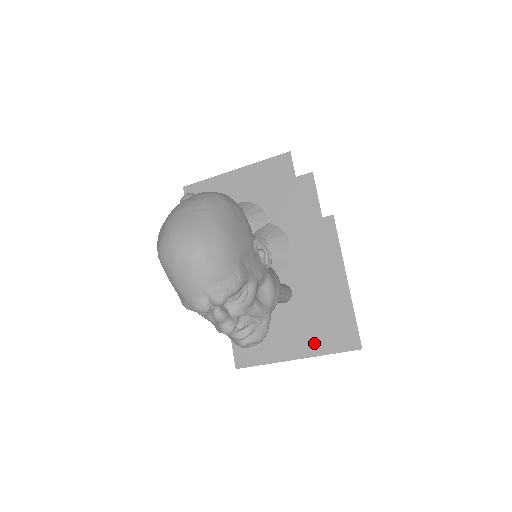
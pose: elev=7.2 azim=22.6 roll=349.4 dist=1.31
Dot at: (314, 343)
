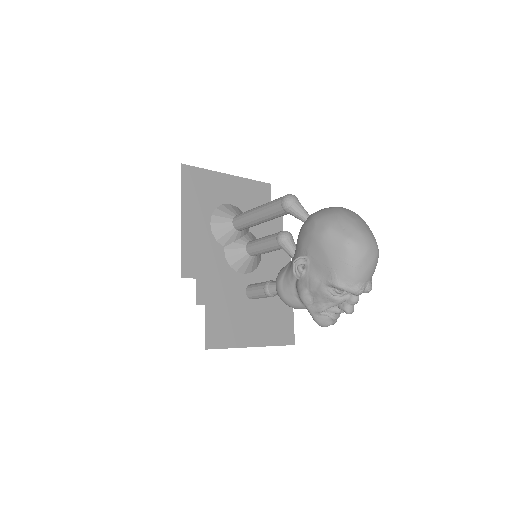
Dot at: (268, 336)
